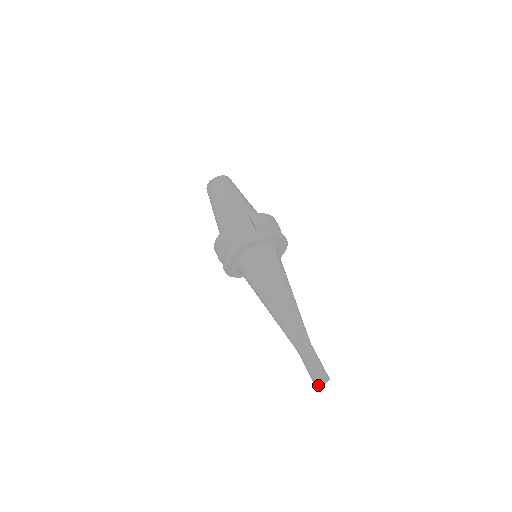
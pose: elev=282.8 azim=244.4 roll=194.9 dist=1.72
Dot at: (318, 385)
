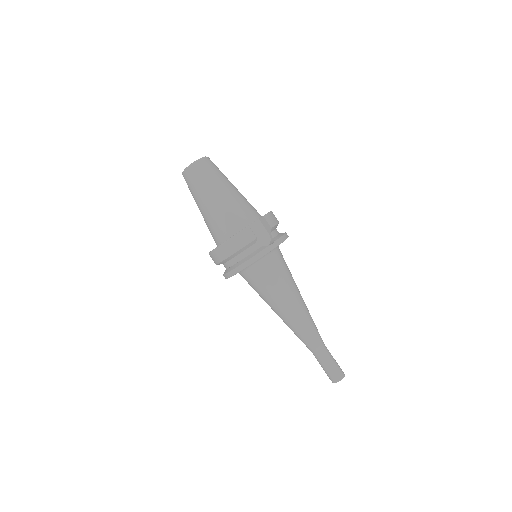
Dot at: occluded
